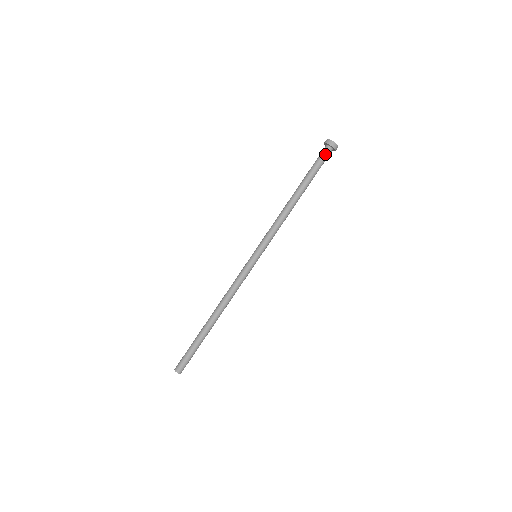
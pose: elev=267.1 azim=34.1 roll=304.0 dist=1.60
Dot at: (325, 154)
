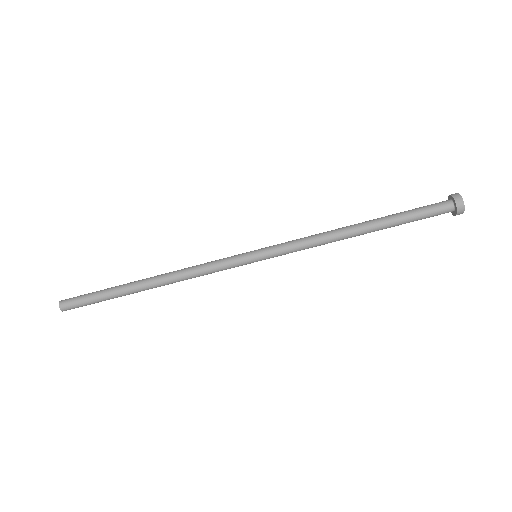
Dot at: occluded
